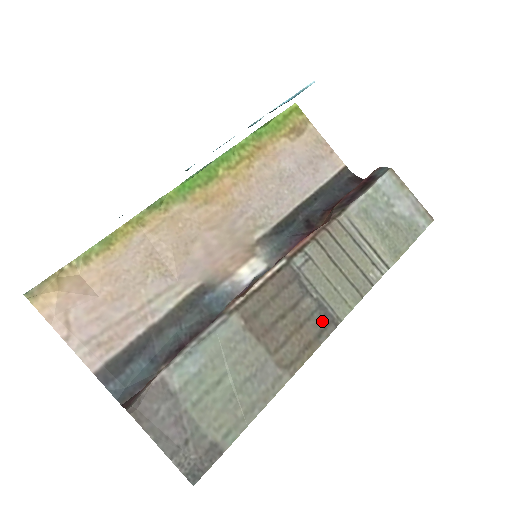
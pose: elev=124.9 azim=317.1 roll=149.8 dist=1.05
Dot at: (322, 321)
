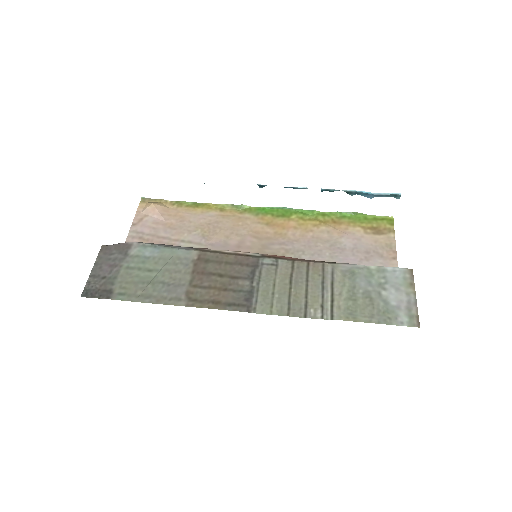
Dot at: (241, 300)
